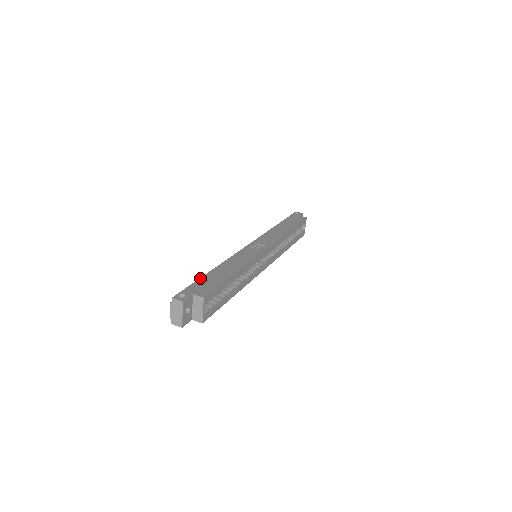
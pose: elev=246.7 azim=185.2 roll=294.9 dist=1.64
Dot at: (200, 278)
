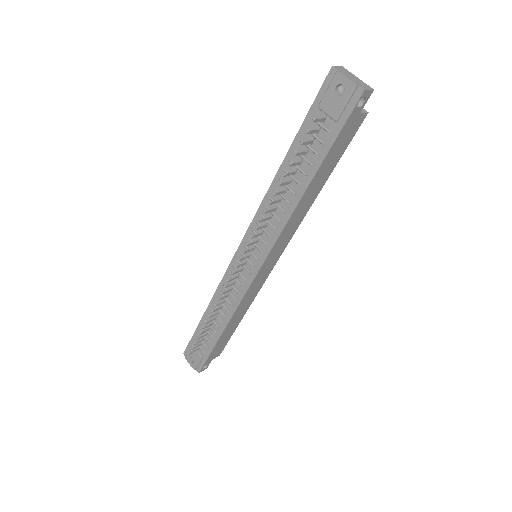
Dot at: (298, 132)
